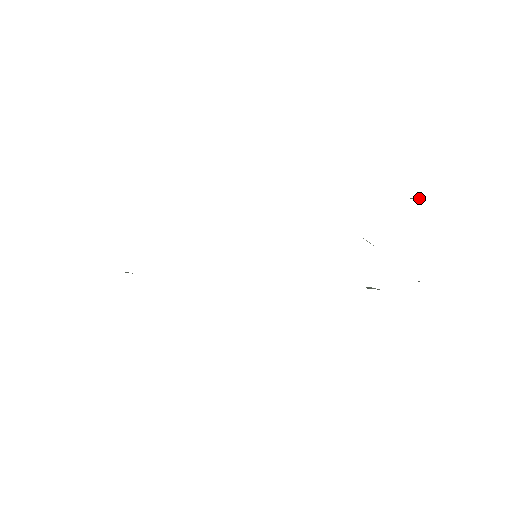
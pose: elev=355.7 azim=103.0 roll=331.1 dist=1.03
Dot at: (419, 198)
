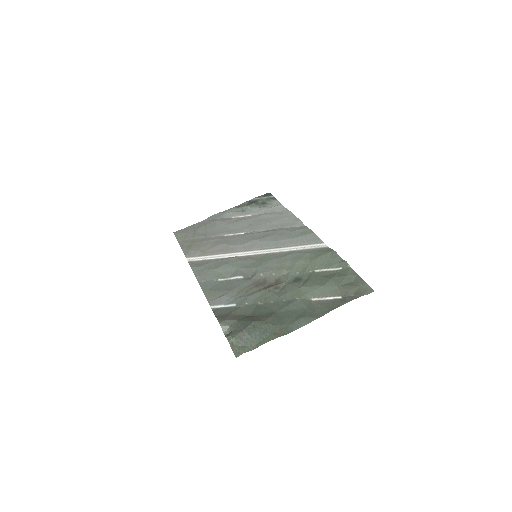
Dot at: (232, 331)
